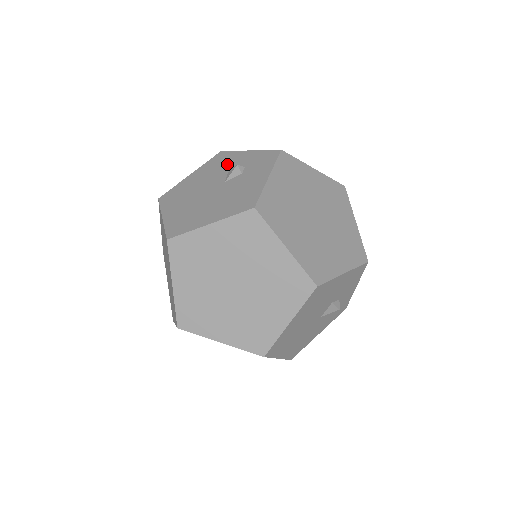
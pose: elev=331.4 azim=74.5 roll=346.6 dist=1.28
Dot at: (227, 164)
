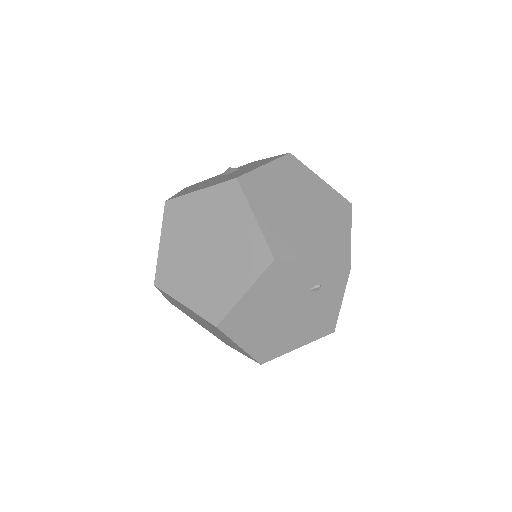
Dot at: (211, 179)
